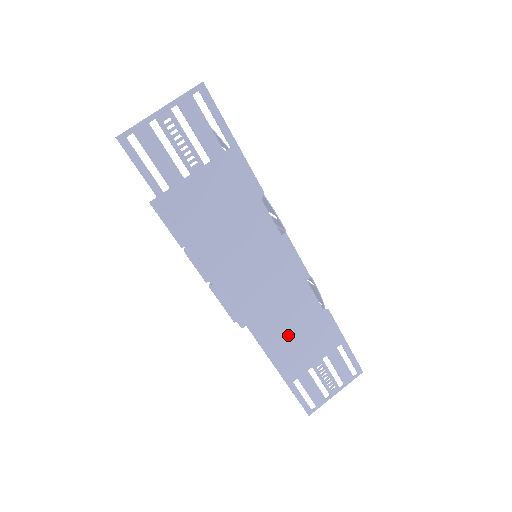
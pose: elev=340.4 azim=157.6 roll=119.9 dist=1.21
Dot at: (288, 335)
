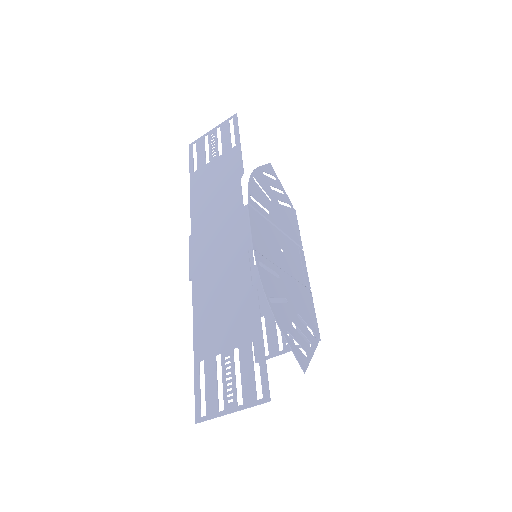
Dot at: (215, 302)
